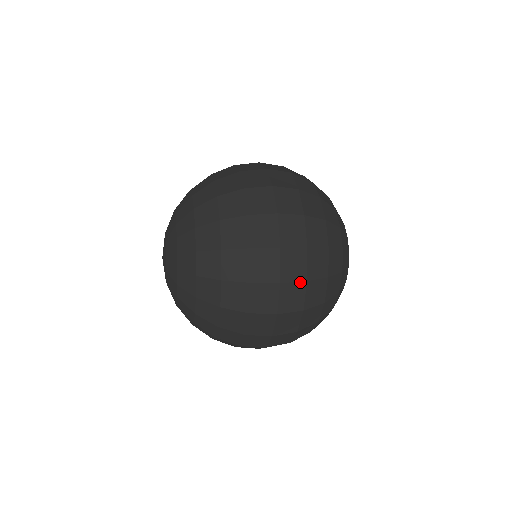
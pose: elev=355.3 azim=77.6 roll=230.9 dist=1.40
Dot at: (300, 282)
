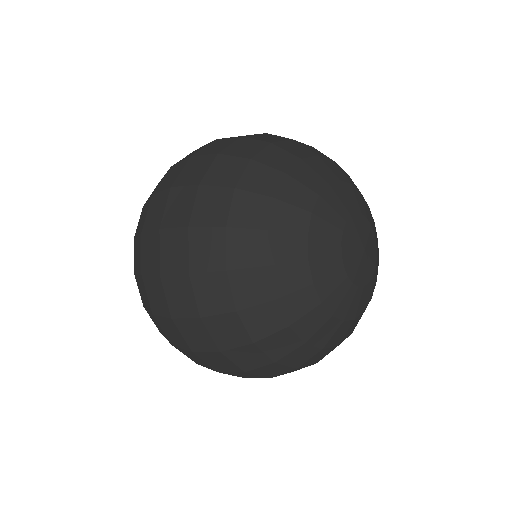
Dot at: (192, 186)
